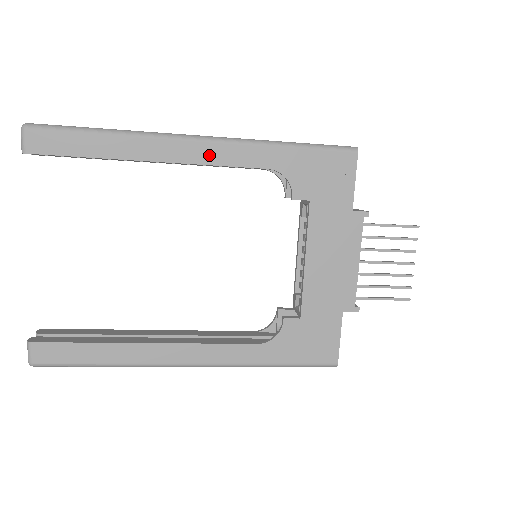
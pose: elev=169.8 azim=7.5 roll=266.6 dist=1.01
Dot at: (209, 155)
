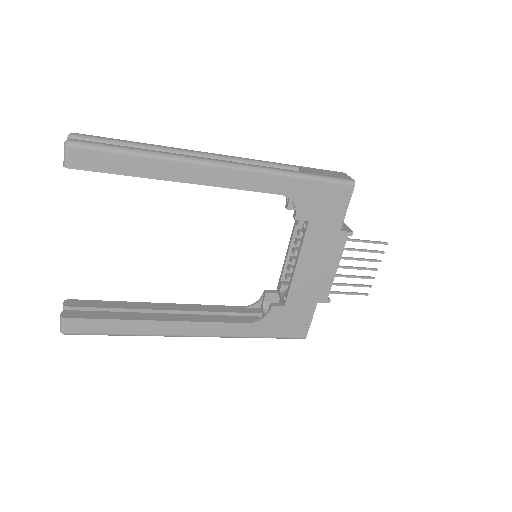
Dot at: (232, 180)
